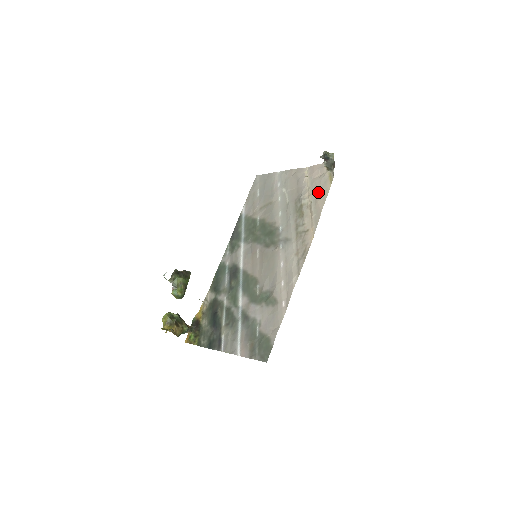
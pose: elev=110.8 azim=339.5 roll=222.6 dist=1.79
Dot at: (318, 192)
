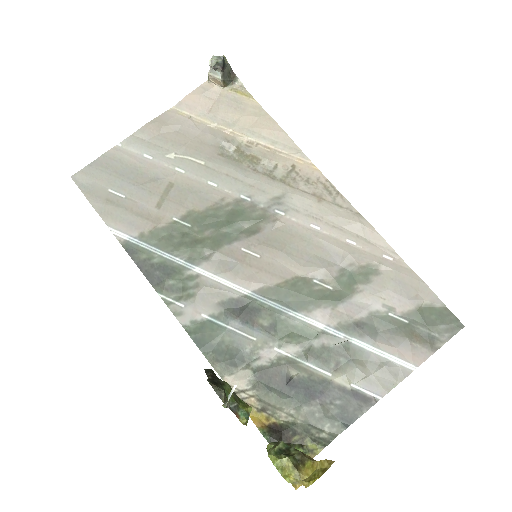
Dot at: (245, 119)
